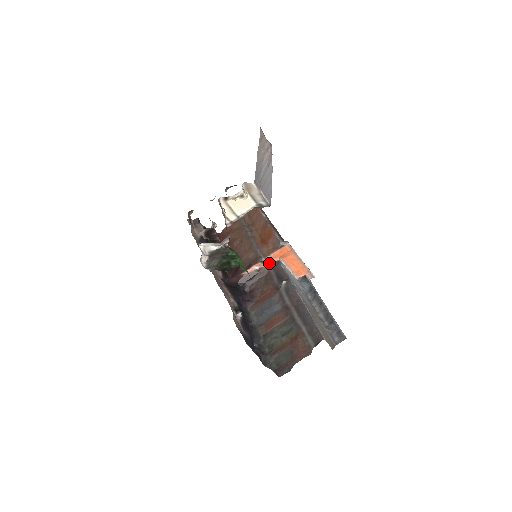
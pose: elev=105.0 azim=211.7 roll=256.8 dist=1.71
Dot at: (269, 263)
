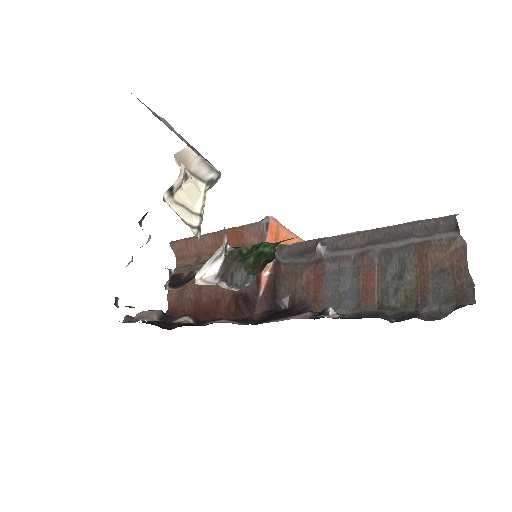
Dot at: occluded
